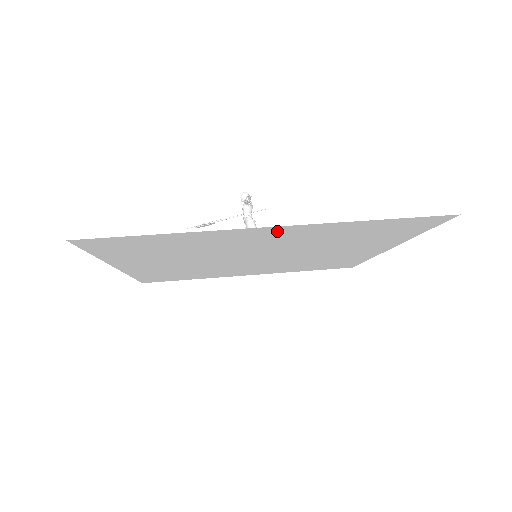
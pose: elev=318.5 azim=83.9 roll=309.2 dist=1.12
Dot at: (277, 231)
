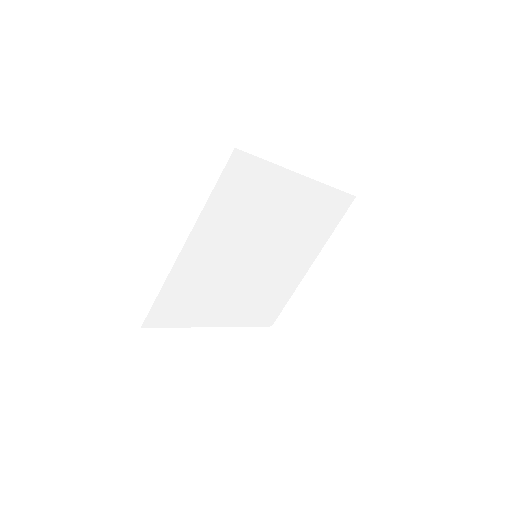
Dot at: (302, 187)
